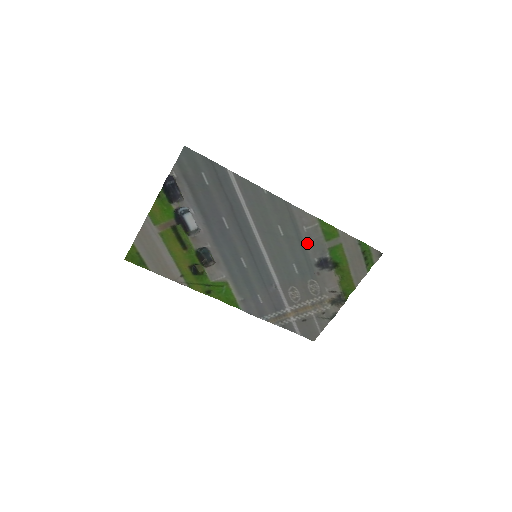
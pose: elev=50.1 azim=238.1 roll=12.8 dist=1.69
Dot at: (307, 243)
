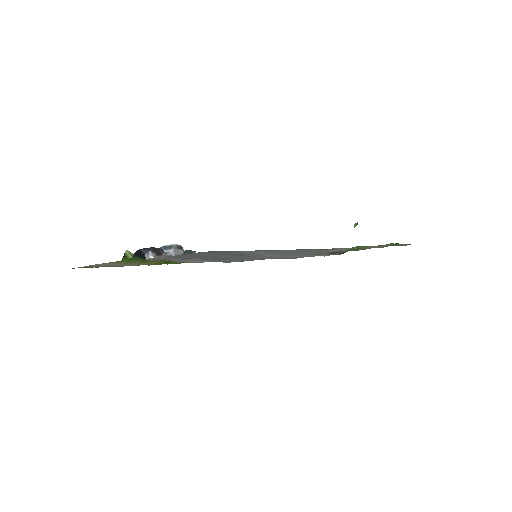
Dot at: occluded
